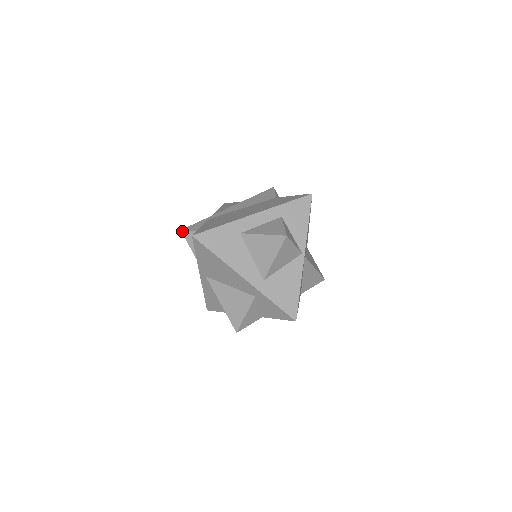
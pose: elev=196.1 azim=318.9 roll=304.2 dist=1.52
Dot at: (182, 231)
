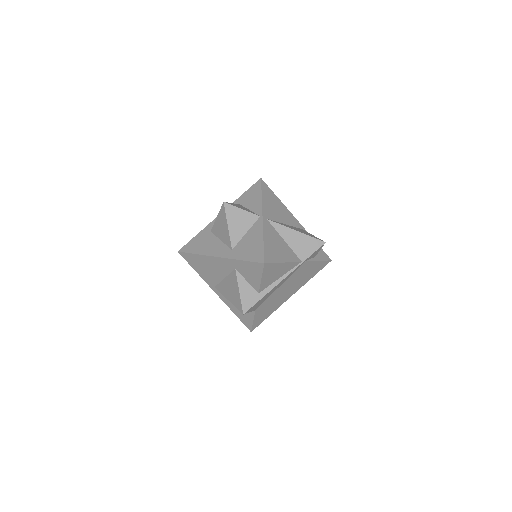
Dot at: occluded
